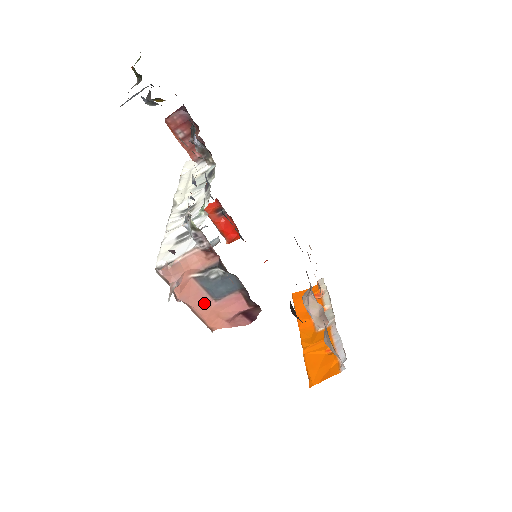
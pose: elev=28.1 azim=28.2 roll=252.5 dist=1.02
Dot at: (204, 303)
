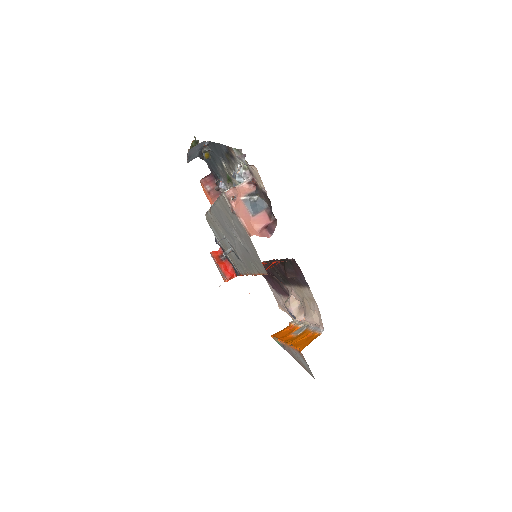
Dot at: (247, 217)
